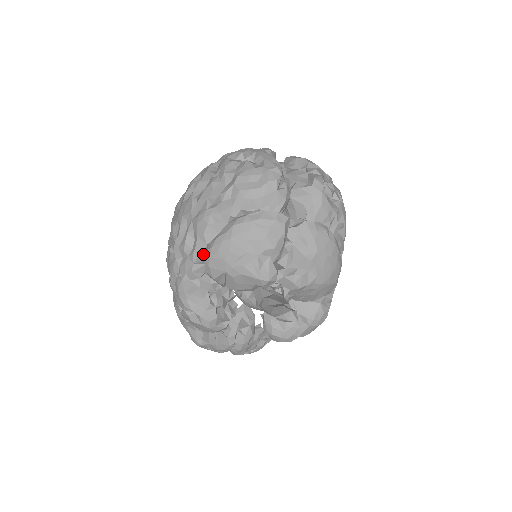
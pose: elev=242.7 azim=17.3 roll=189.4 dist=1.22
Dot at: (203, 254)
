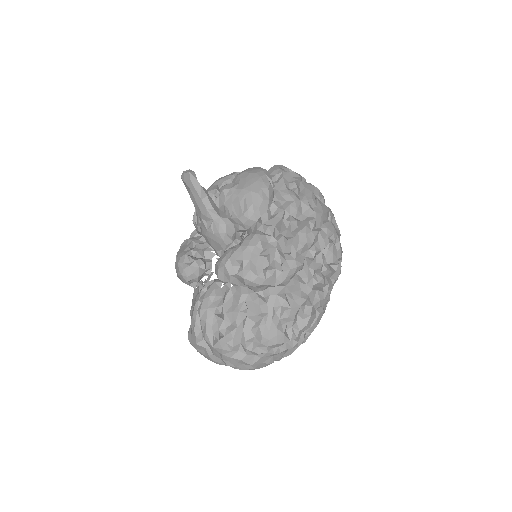
Dot at: occluded
